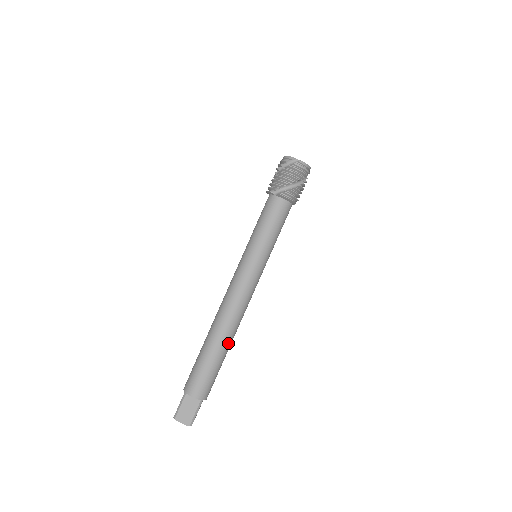
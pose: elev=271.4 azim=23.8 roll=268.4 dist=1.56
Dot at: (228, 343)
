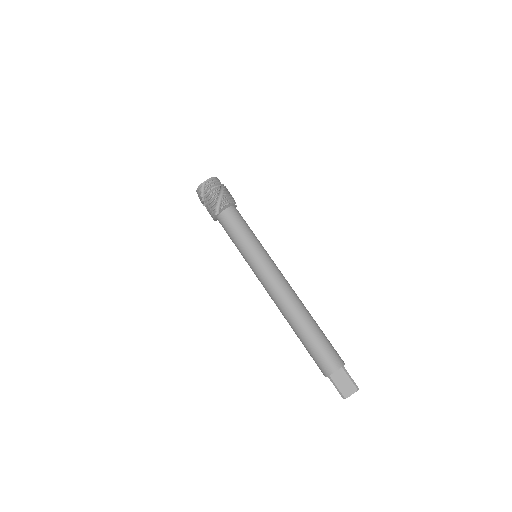
Dot at: (309, 317)
